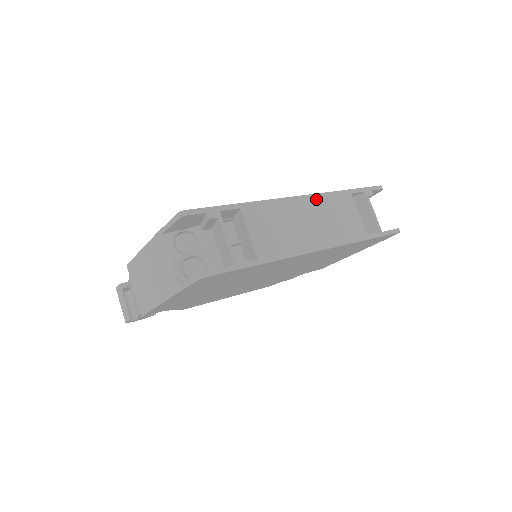
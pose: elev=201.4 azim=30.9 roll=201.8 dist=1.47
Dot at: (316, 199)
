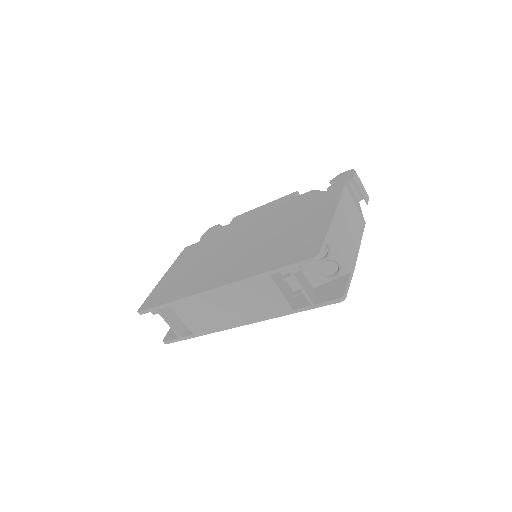
Dot at: (230, 288)
